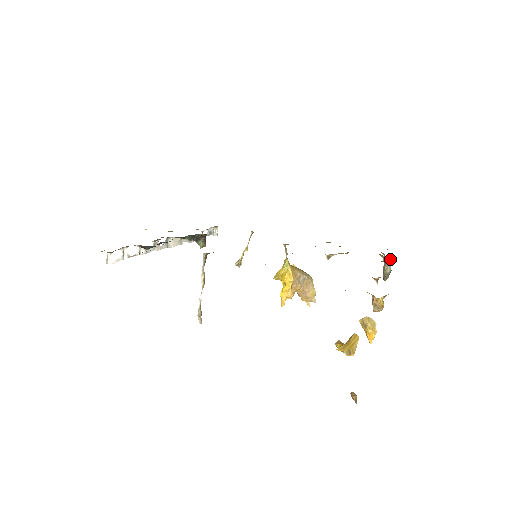
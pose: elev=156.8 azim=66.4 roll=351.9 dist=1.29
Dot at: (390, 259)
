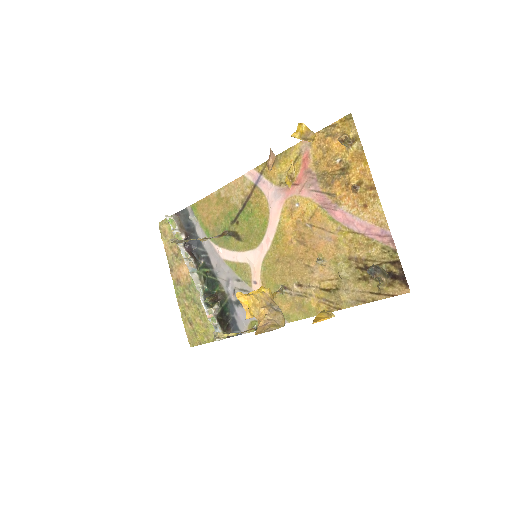
Dot at: (383, 269)
